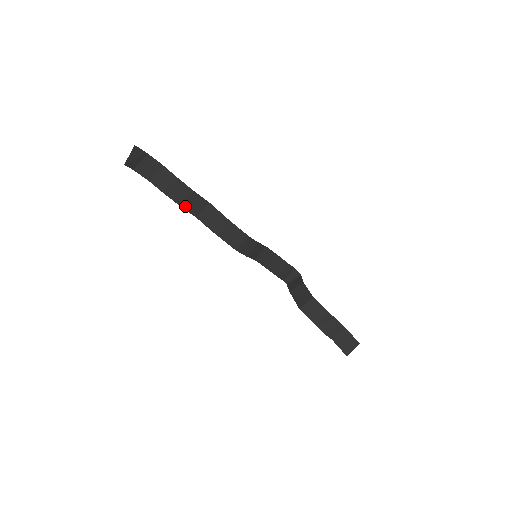
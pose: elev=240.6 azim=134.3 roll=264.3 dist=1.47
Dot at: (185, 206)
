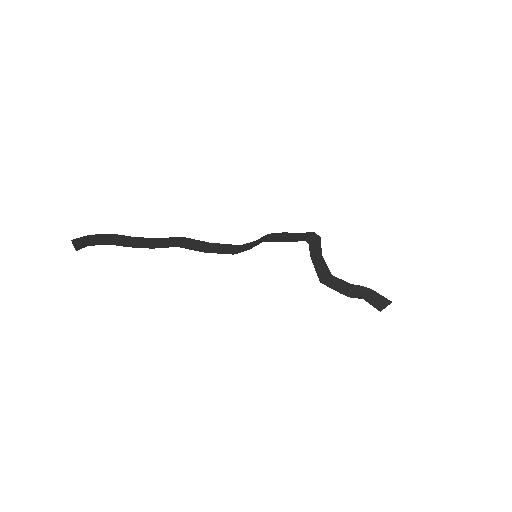
Dot at: (159, 246)
